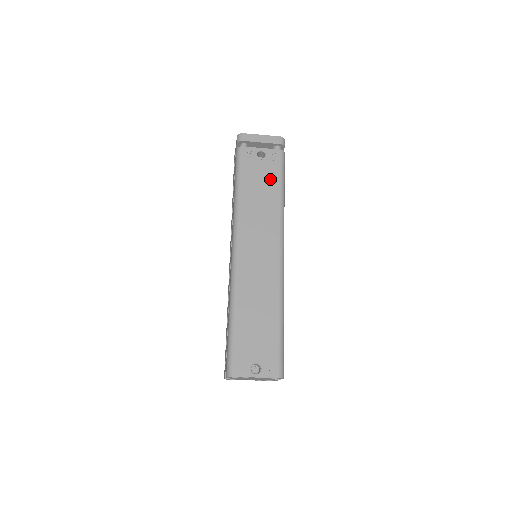
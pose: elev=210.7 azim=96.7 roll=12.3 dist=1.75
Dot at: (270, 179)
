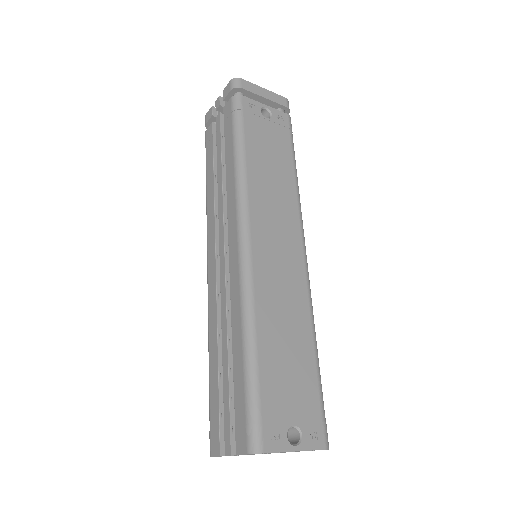
Dot at: (280, 148)
